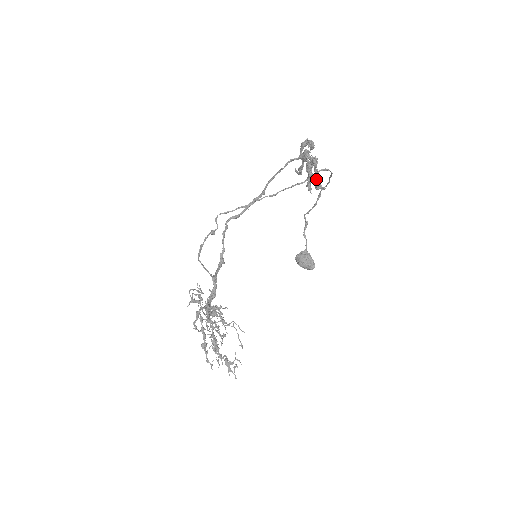
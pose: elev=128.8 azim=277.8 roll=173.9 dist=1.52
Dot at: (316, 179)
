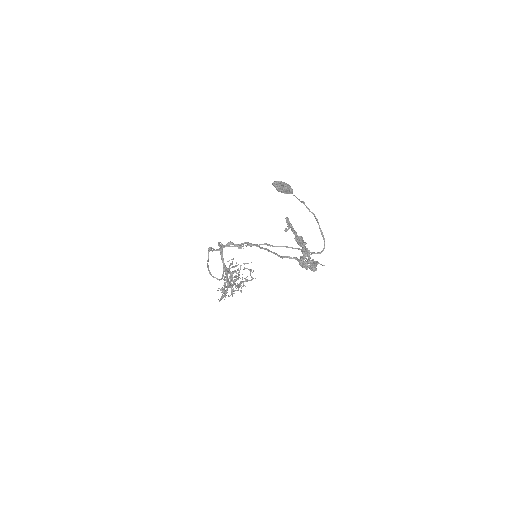
Dot at: occluded
